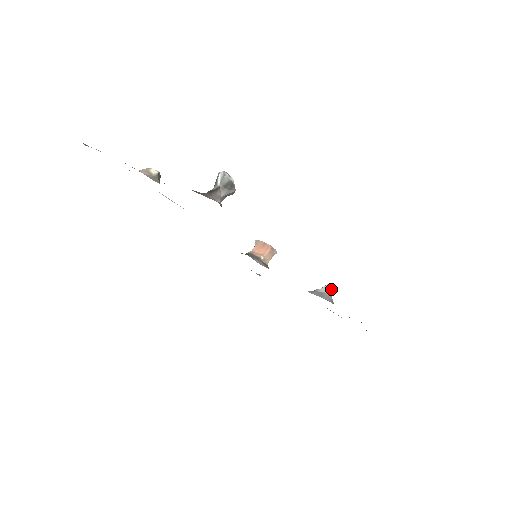
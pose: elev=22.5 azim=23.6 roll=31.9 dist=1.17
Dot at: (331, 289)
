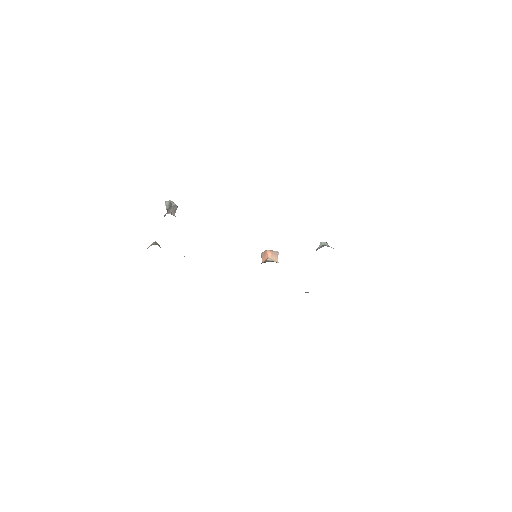
Dot at: (325, 242)
